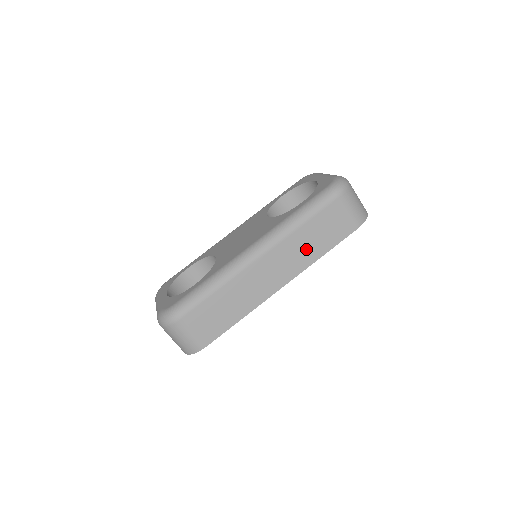
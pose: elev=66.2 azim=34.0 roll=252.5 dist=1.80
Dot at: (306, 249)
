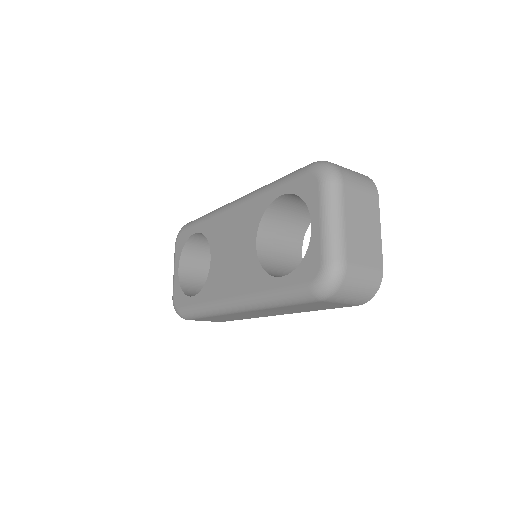
Dot at: (293, 310)
